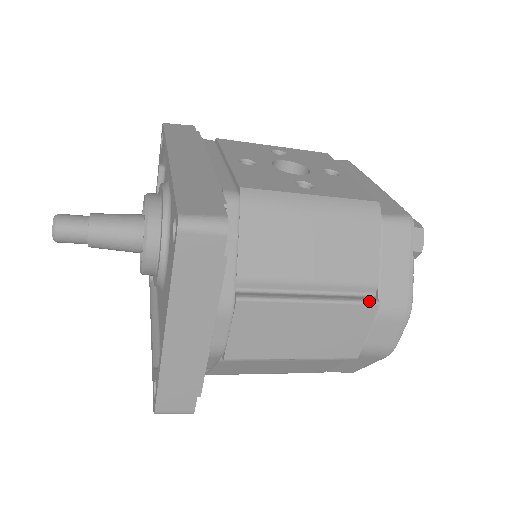
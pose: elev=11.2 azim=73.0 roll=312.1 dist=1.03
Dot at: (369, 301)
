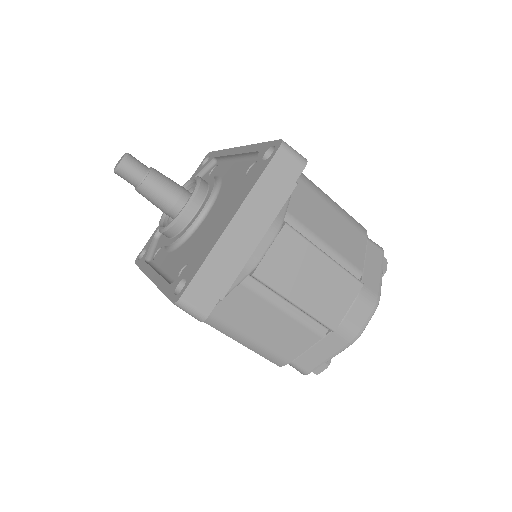
Dot at: occluded
